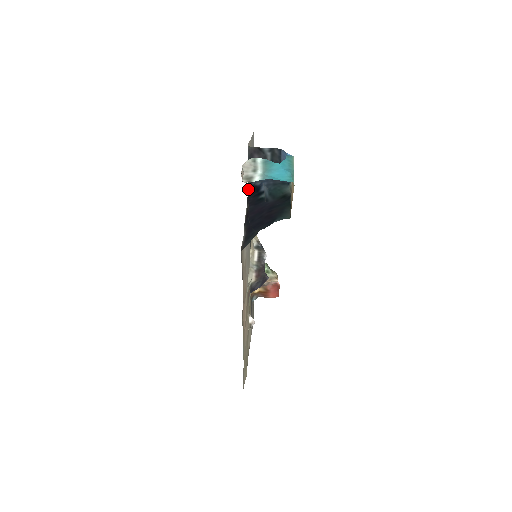
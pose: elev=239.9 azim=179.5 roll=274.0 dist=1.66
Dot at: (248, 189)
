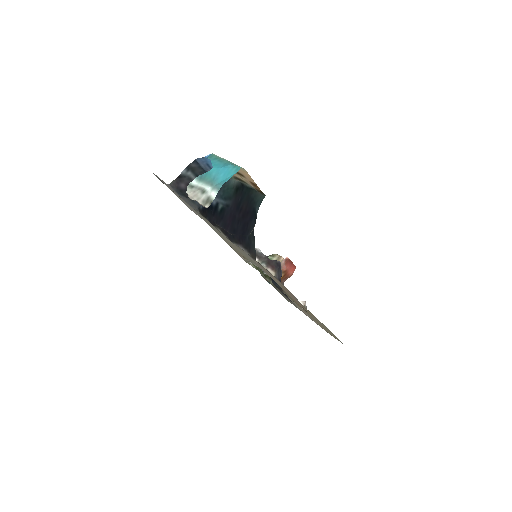
Dot at: (202, 215)
